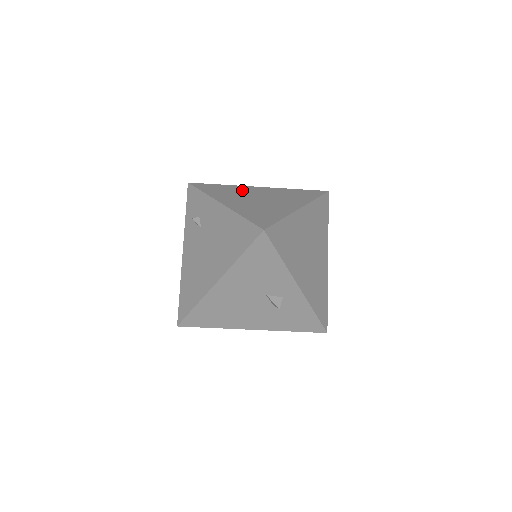
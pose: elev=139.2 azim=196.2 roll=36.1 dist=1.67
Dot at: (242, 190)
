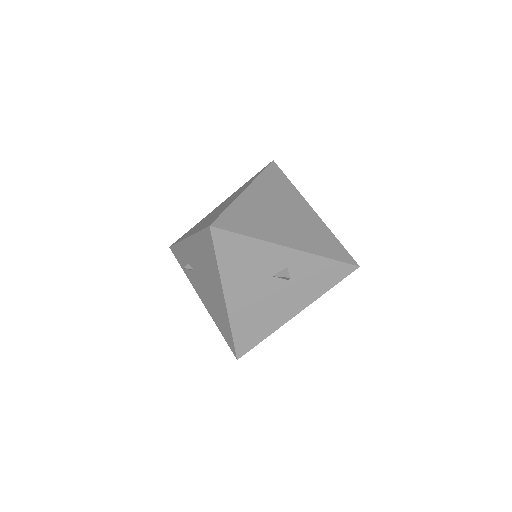
Dot at: (206, 217)
